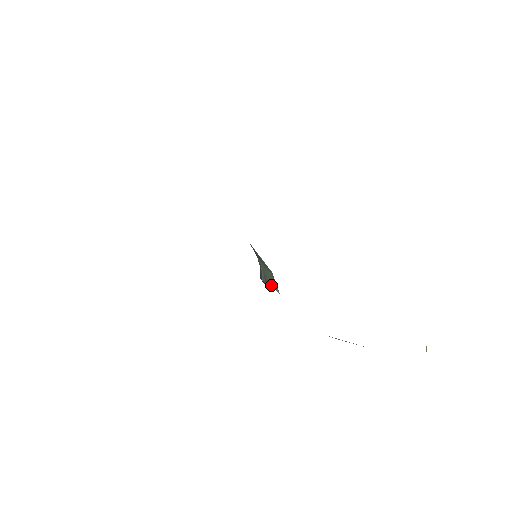
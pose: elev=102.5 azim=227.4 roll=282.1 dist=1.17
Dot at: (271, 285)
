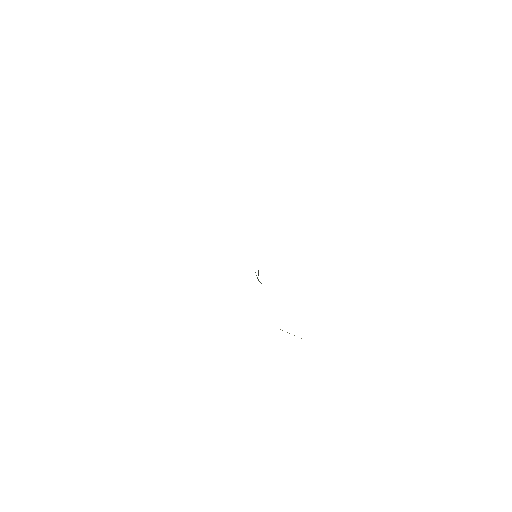
Dot at: occluded
